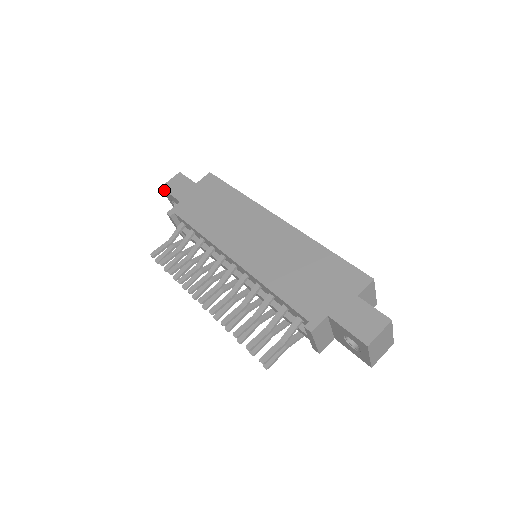
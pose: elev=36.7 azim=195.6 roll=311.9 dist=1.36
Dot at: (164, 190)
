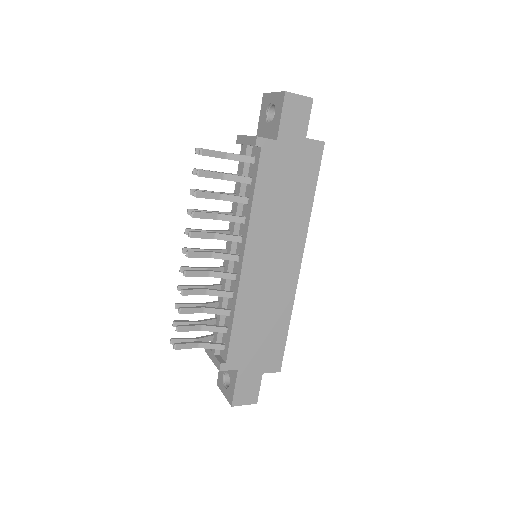
Dot at: (283, 99)
